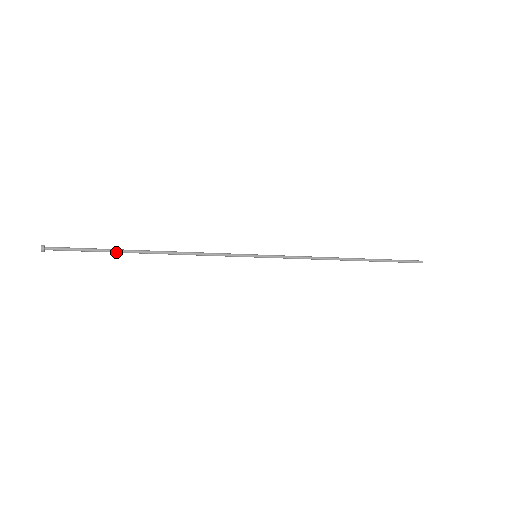
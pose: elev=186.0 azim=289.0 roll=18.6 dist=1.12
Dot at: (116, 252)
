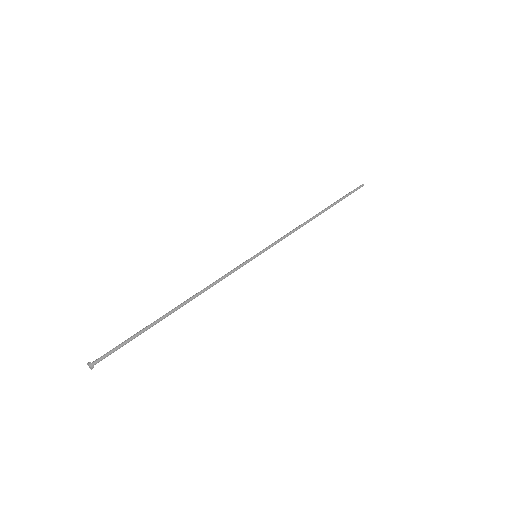
Dot at: (151, 326)
